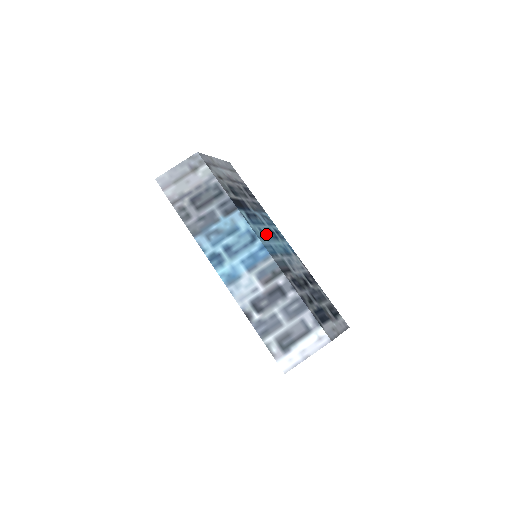
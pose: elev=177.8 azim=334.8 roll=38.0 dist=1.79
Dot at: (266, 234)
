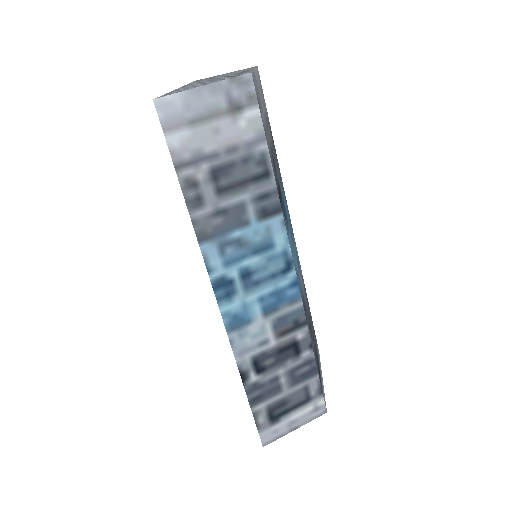
Dot at: (292, 243)
